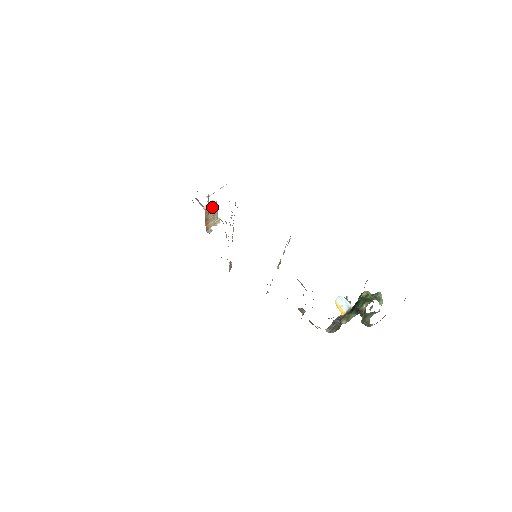
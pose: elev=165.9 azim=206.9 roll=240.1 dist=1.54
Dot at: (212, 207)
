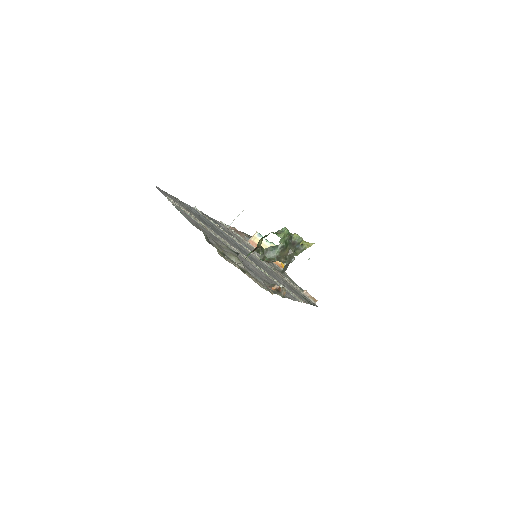
Dot at: occluded
